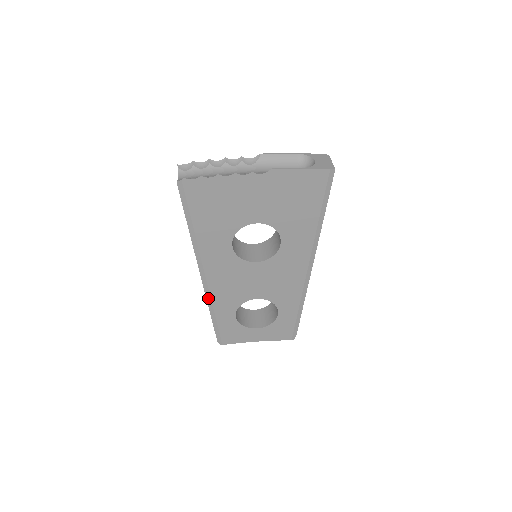
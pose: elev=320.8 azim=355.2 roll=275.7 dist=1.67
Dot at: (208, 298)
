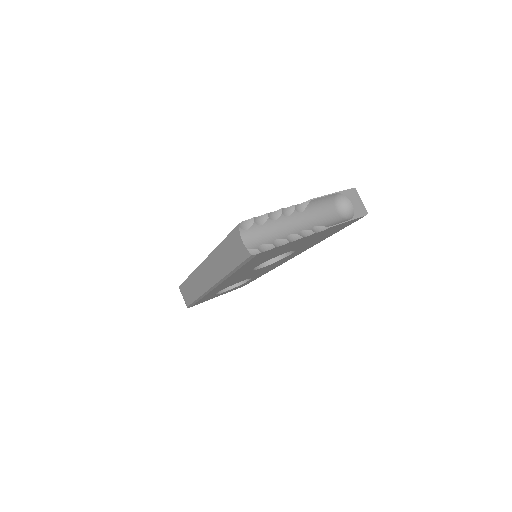
Dot at: (205, 294)
